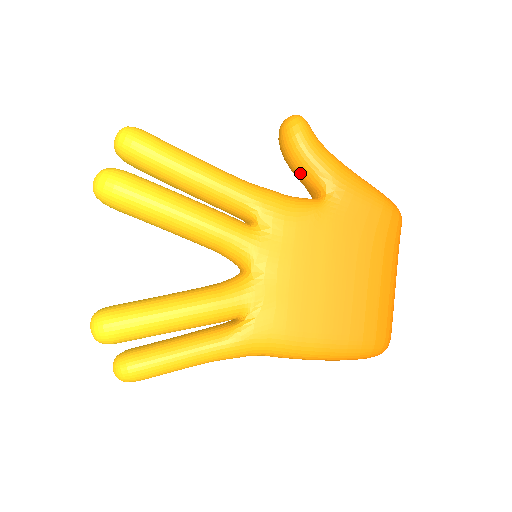
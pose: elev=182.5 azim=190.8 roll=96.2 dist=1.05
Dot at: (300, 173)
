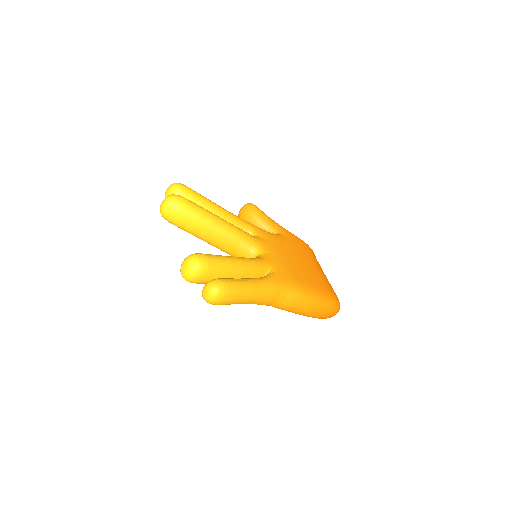
Dot at: (260, 226)
